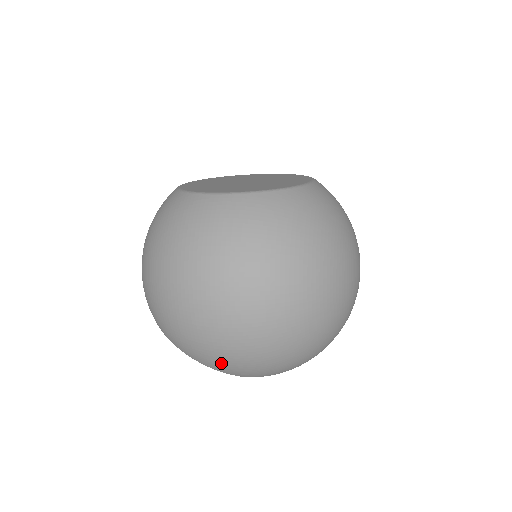
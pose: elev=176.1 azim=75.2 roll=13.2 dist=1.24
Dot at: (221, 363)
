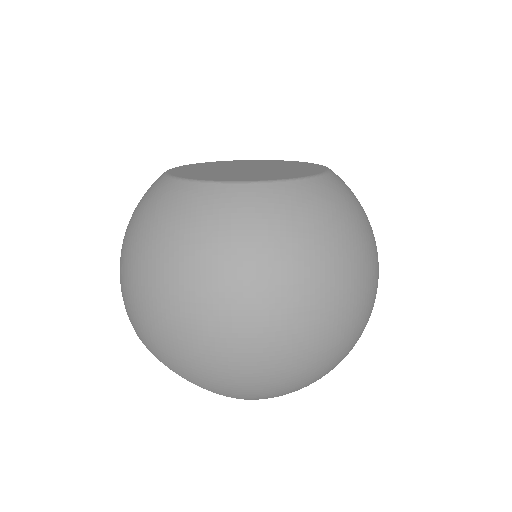
Dot at: (238, 389)
